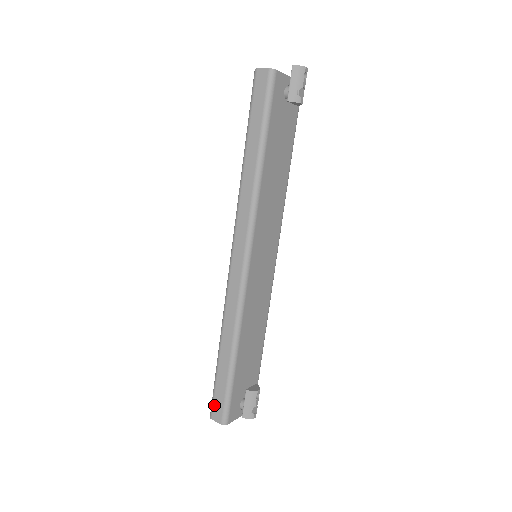
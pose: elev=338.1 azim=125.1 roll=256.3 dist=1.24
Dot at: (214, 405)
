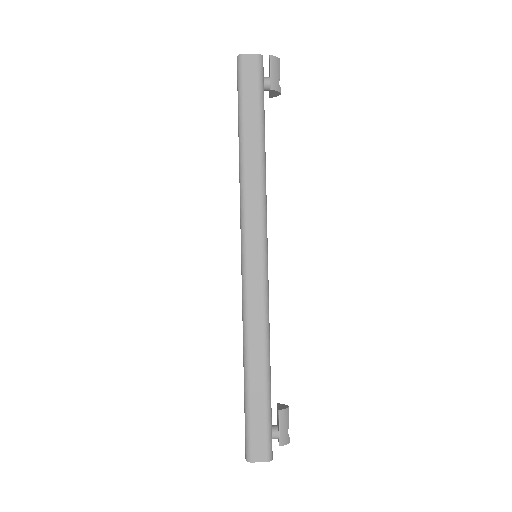
Dot at: (253, 442)
